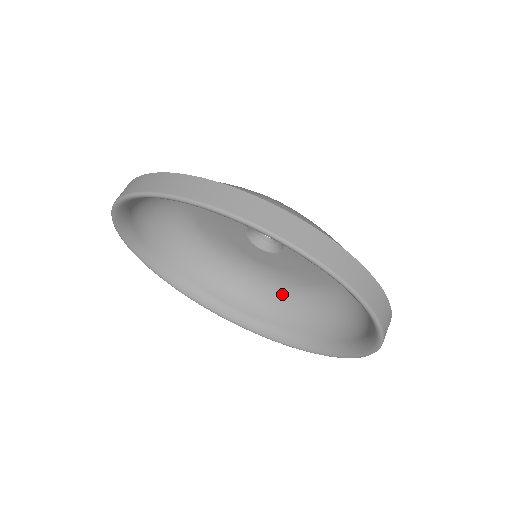
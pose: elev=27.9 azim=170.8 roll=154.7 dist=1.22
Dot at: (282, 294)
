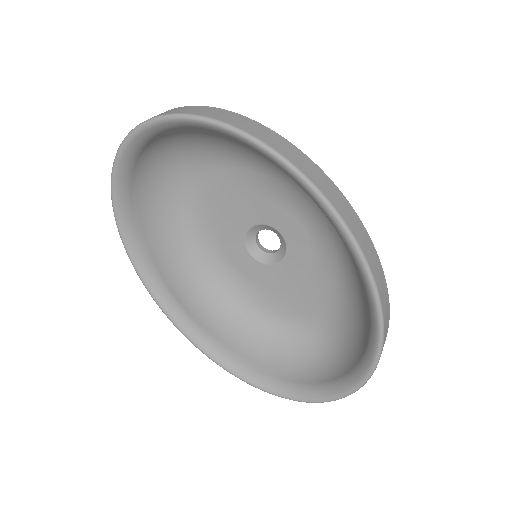
Dot at: (237, 310)
